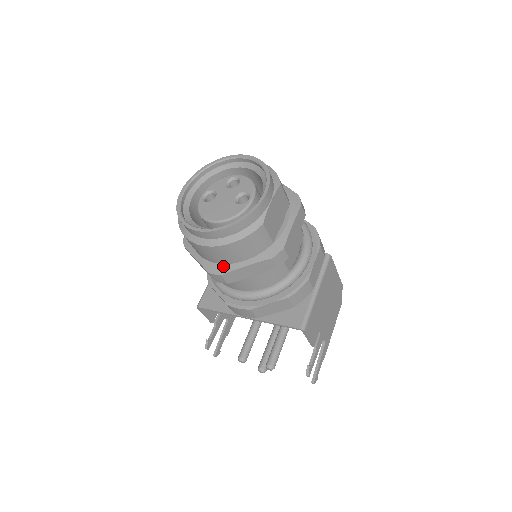
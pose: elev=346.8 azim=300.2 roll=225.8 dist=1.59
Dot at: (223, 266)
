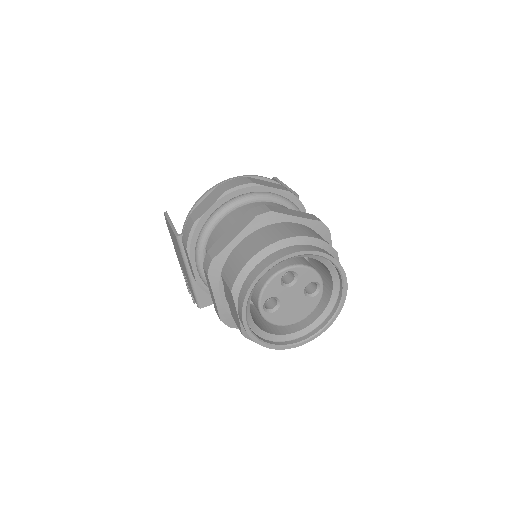
Dot at: occluded
